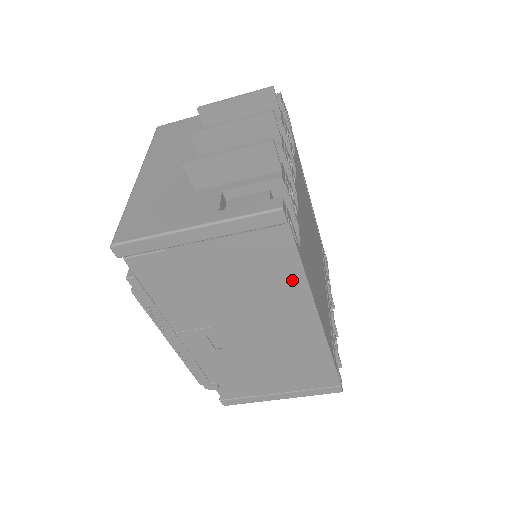
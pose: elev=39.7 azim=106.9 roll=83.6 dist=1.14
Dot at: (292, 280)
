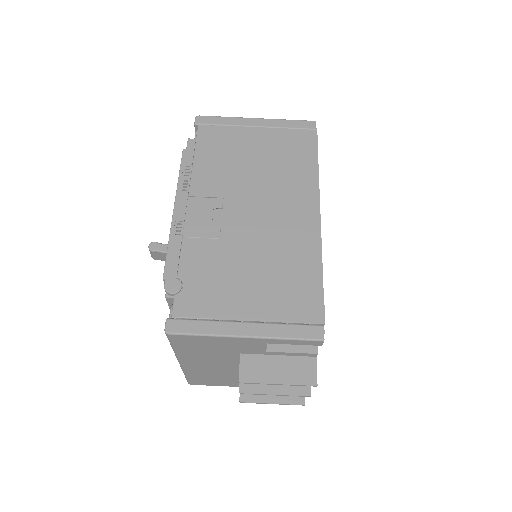
Dot at: (307, 170)
